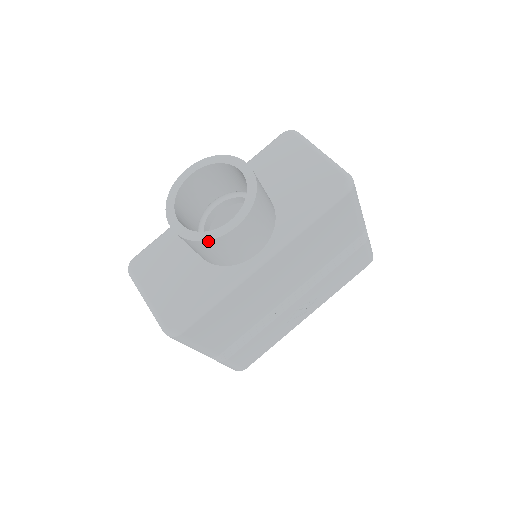
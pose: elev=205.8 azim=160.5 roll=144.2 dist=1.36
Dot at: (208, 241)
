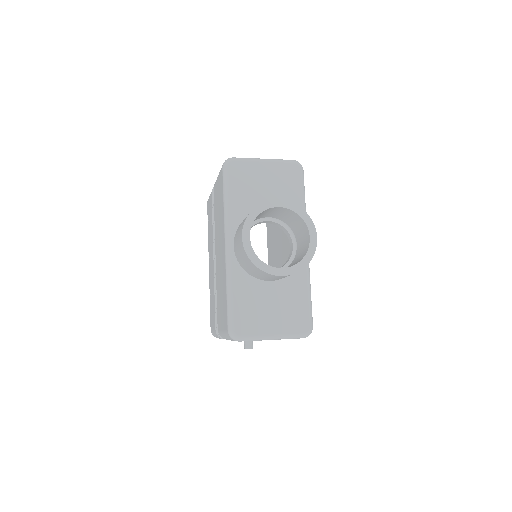
Dot at: occluded
